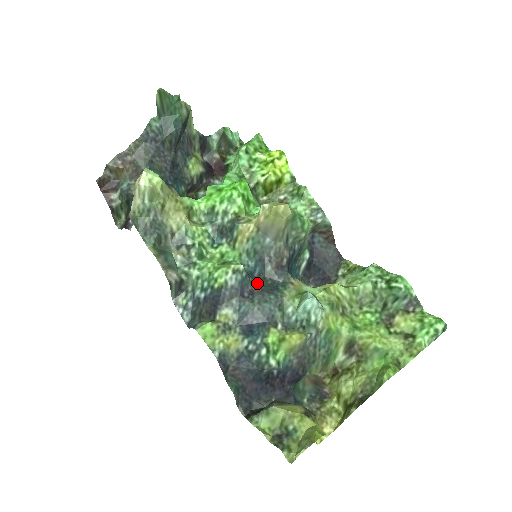
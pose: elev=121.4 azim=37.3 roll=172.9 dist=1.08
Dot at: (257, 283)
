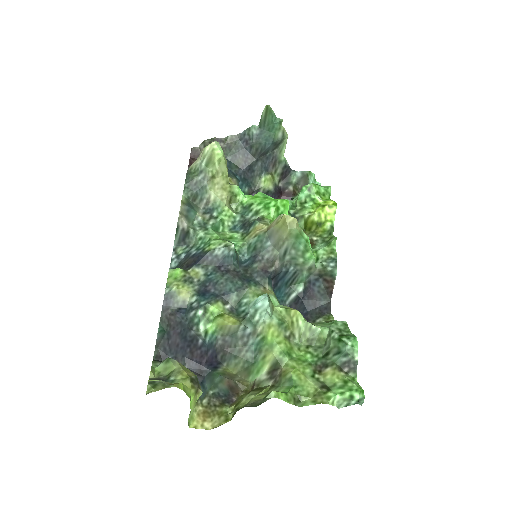
Dot at: (238, 269)
